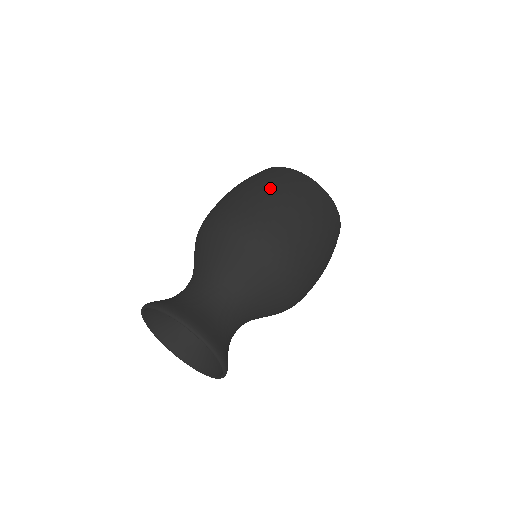
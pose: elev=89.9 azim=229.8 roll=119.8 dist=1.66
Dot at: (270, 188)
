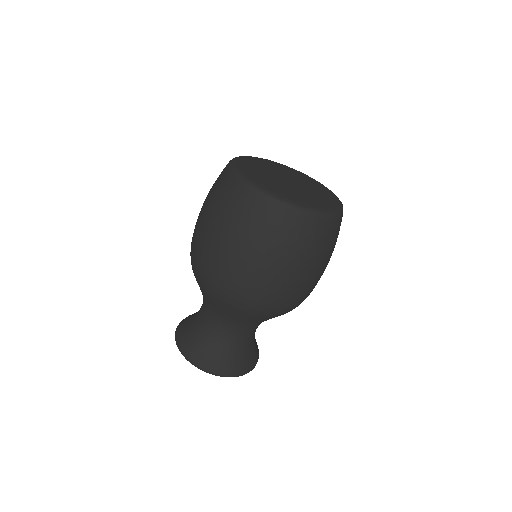
Dot at: (235, 242)
